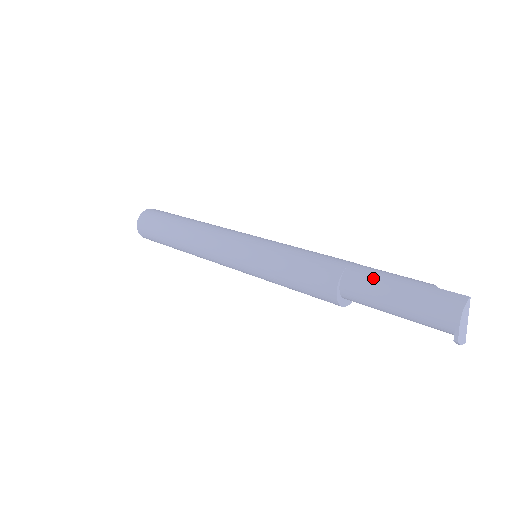
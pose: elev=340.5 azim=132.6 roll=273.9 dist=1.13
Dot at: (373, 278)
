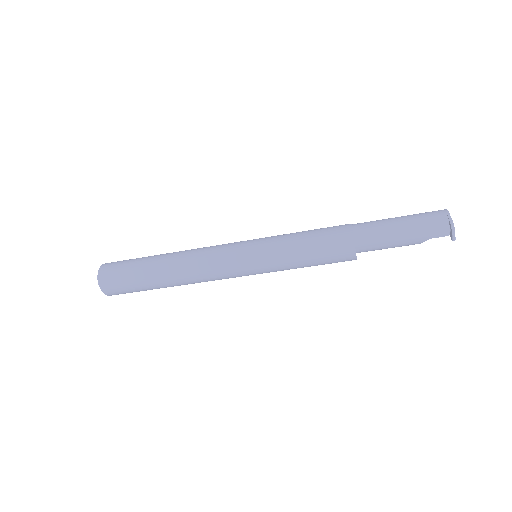
Dot at: (376, 220)
